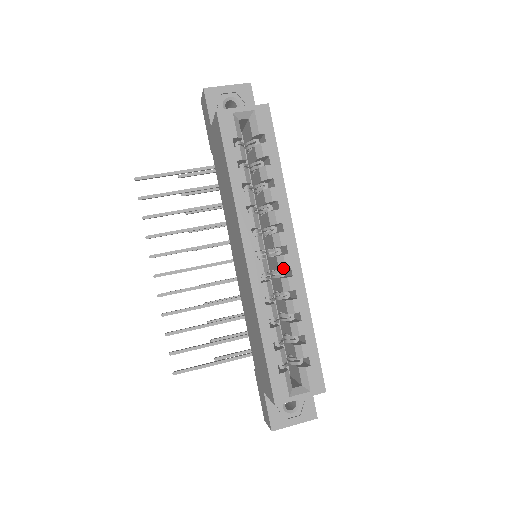
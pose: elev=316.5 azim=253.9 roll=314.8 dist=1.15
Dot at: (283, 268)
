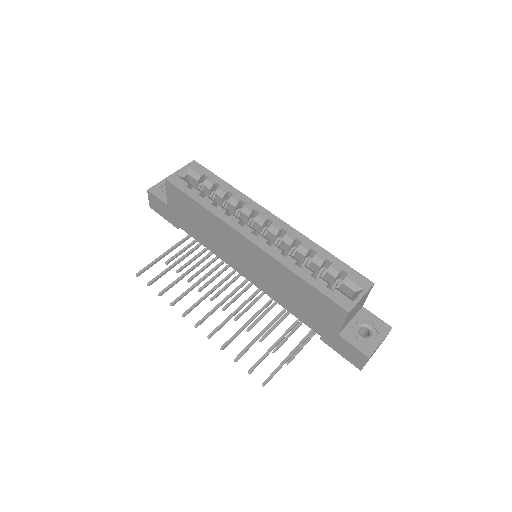
Dot at: (277, 232)
